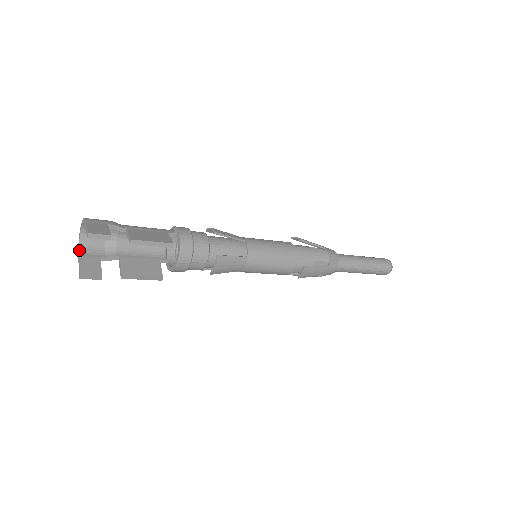
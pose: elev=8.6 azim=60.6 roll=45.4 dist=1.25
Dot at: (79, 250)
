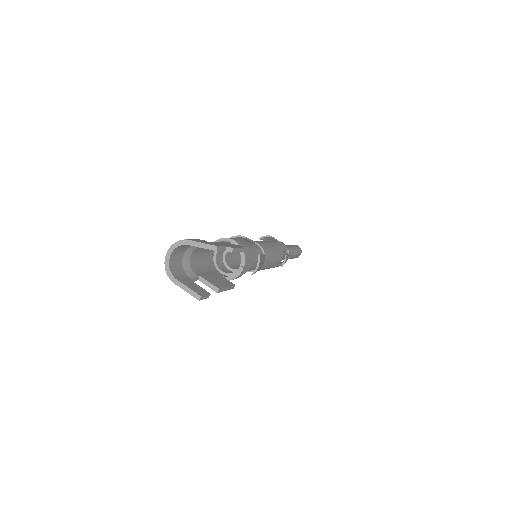
Dot at: (174, 277)
